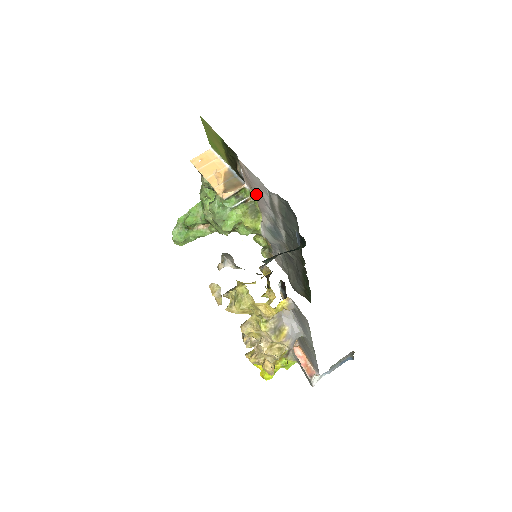
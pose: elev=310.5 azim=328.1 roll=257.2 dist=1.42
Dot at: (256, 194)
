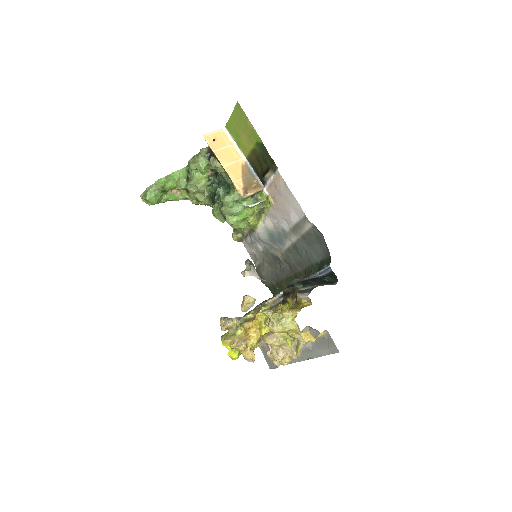
Dot at: (278, 205)
